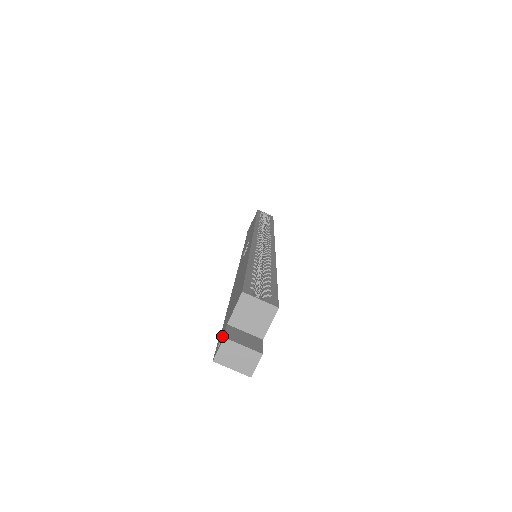
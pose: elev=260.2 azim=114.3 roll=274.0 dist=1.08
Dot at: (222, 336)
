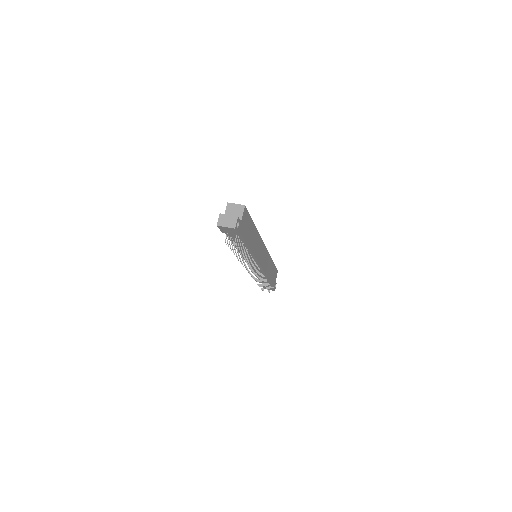
Dot at: occluded
